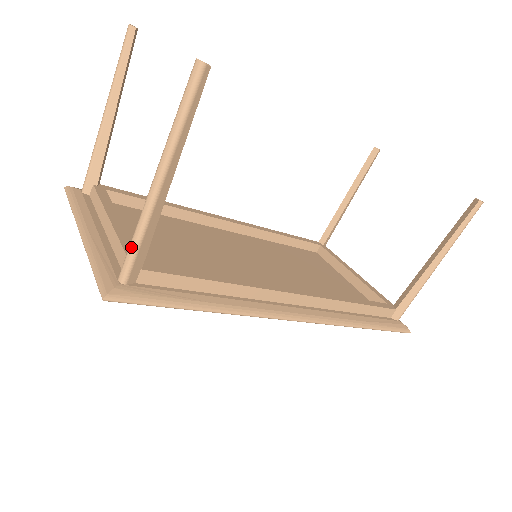
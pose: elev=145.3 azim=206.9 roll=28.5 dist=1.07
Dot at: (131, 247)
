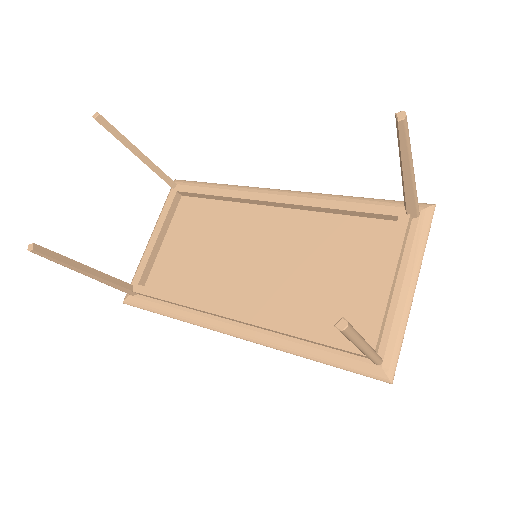
Dot at: occluded
